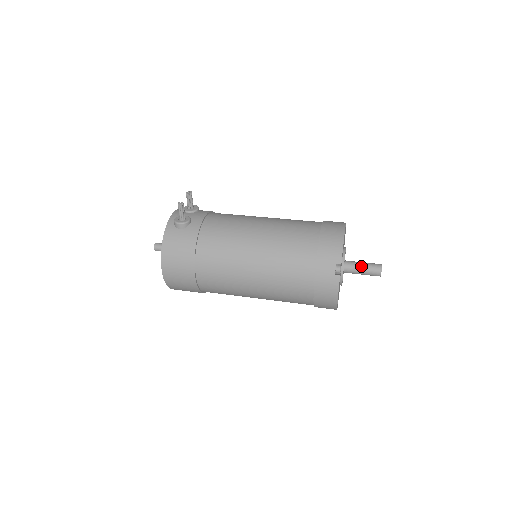
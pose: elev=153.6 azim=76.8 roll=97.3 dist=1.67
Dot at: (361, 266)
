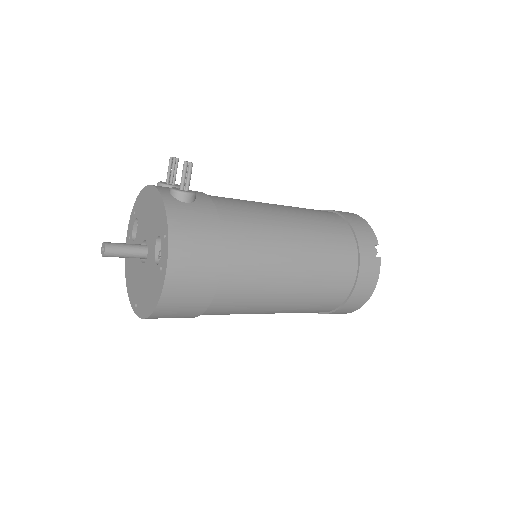
Dot at: occluded
